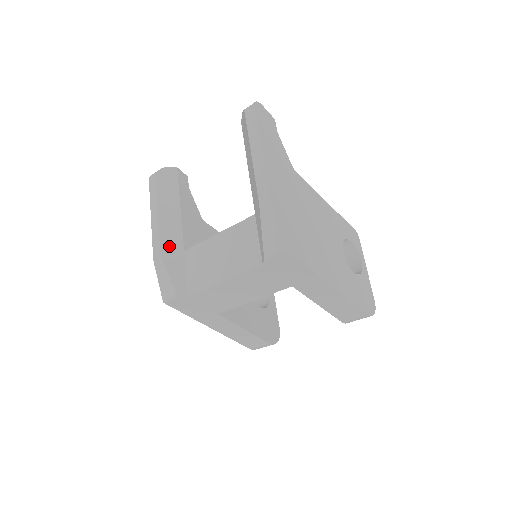
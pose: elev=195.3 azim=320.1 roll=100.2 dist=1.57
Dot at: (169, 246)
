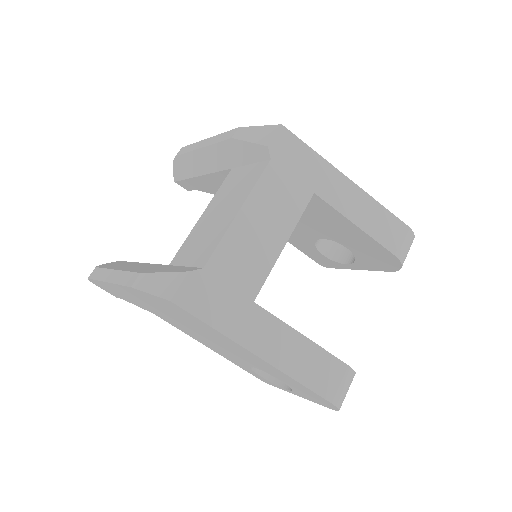
Dot at: (146, 269)
